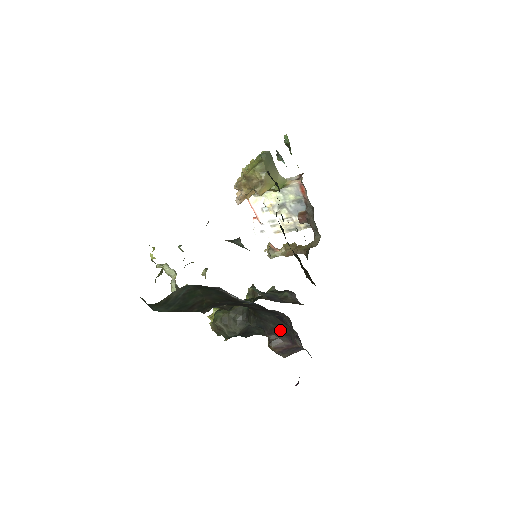
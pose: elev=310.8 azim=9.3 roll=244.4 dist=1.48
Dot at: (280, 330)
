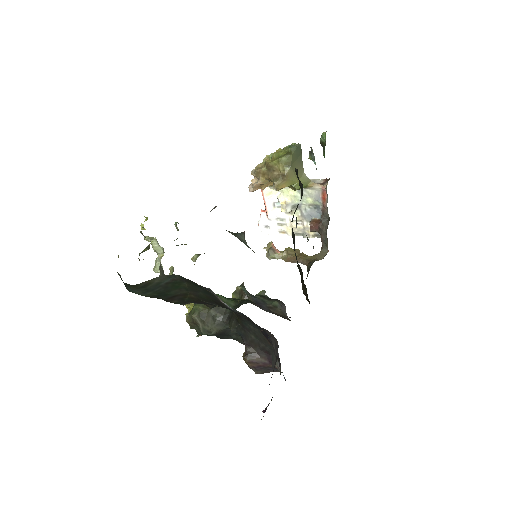
Dot at: (261, 345)
